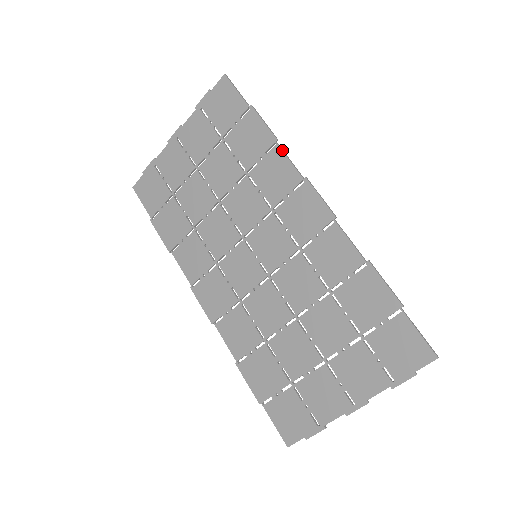
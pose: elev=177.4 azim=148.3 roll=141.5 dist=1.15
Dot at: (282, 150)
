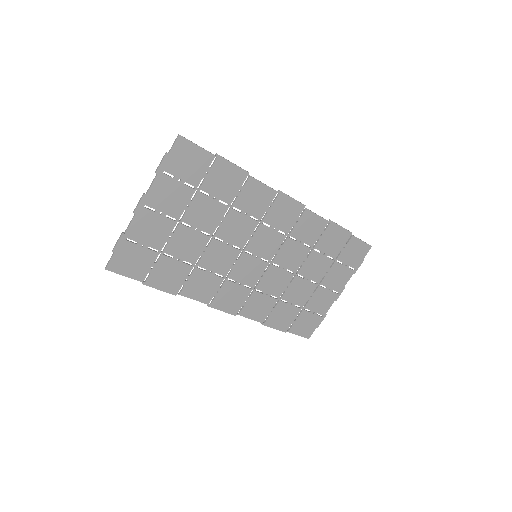
Dot at: (256, 179)
